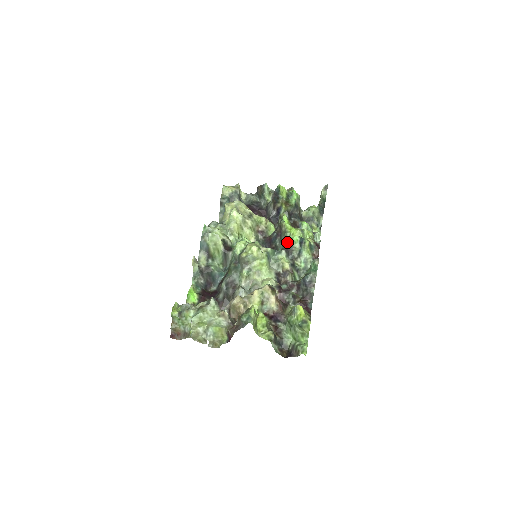
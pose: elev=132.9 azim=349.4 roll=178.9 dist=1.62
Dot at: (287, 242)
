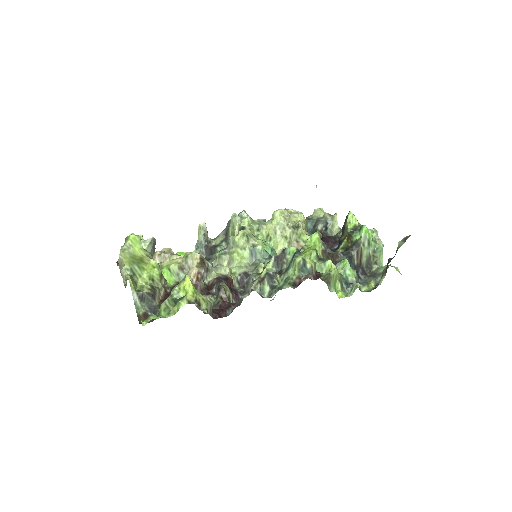
Dot at: (283, 250)
